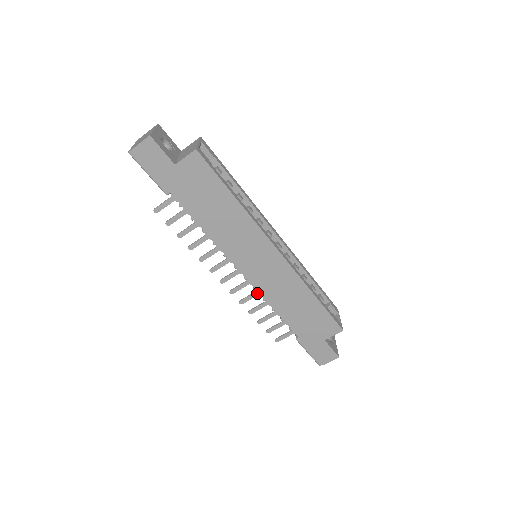
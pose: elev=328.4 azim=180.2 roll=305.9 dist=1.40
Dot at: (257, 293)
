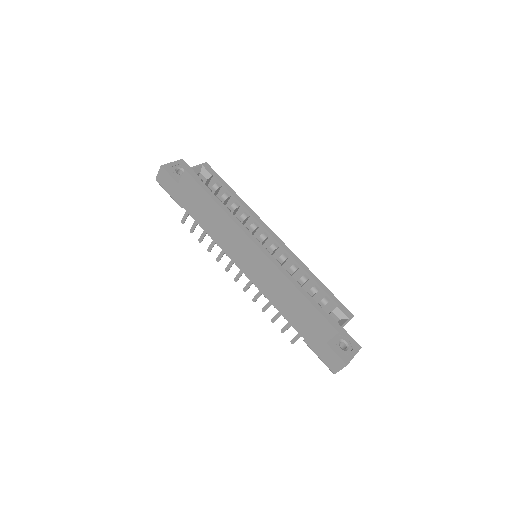
Dot at: occluded
